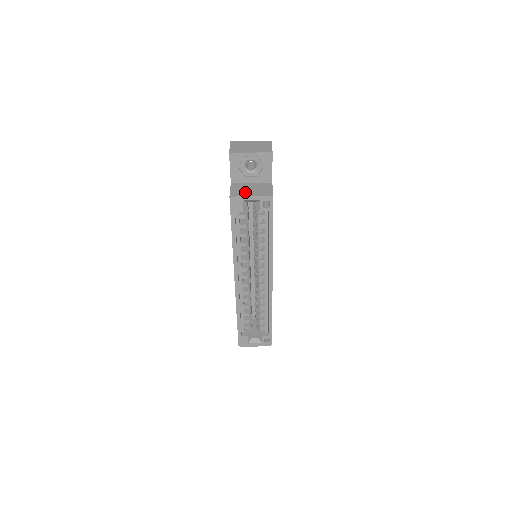
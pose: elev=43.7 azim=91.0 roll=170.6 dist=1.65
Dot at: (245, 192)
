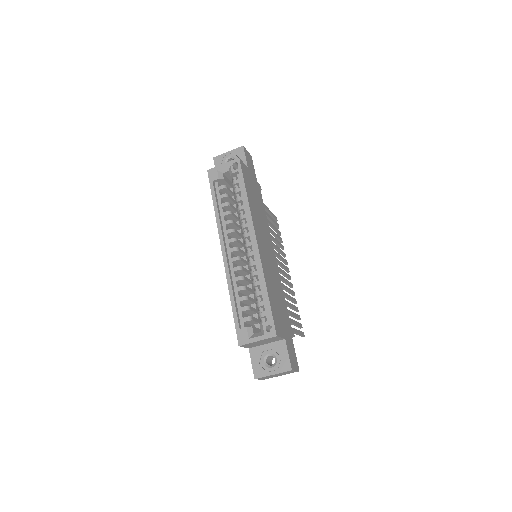
Dot at: occluded
